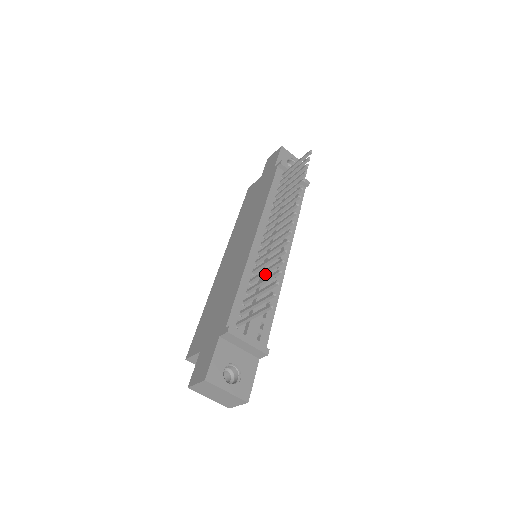
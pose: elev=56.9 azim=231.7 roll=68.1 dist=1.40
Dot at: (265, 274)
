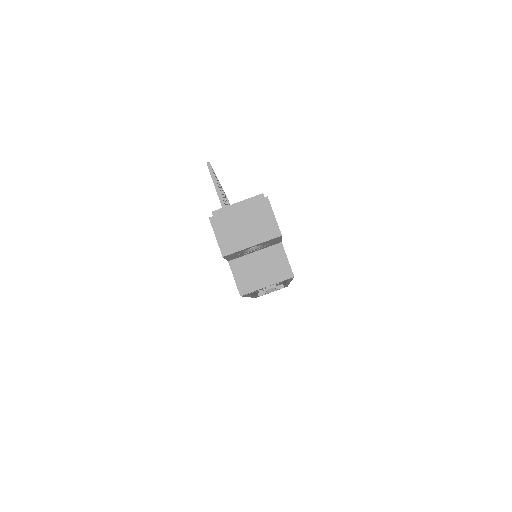
Dot at: occluded
